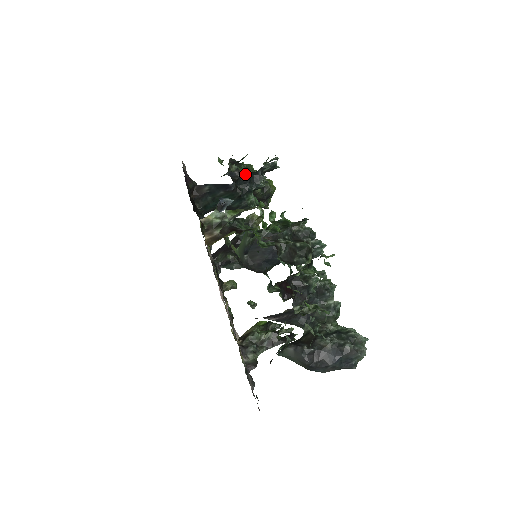
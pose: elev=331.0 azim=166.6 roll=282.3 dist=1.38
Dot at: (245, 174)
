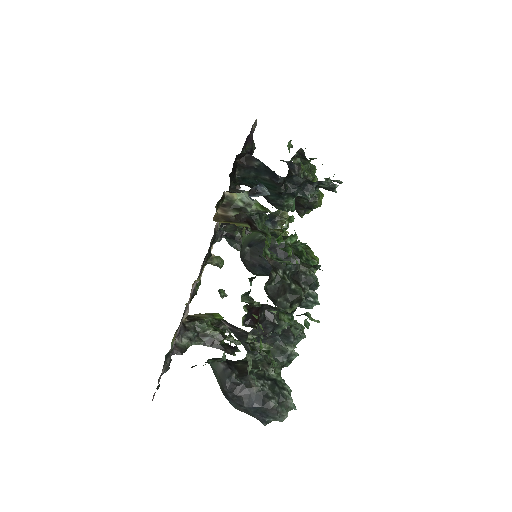
Dot at: (302, 174)
